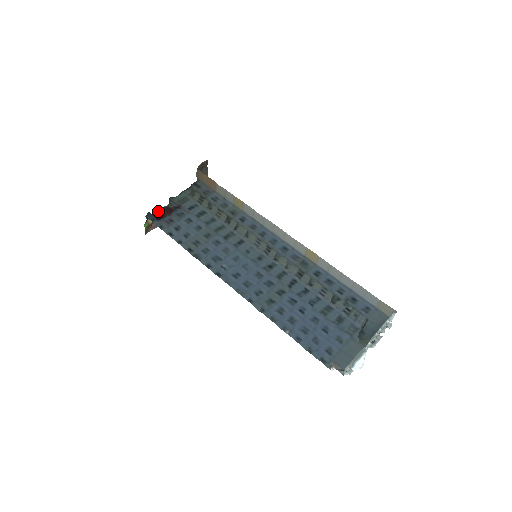
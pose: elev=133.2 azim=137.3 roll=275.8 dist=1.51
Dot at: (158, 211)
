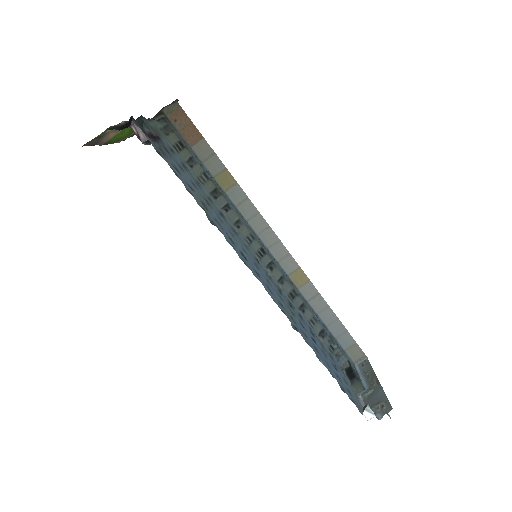
Dot at: occluded
